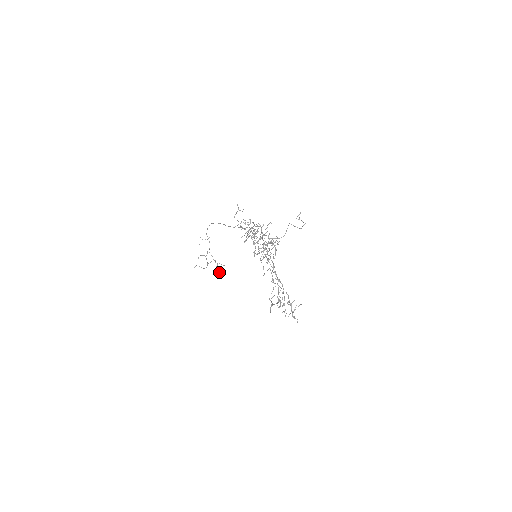
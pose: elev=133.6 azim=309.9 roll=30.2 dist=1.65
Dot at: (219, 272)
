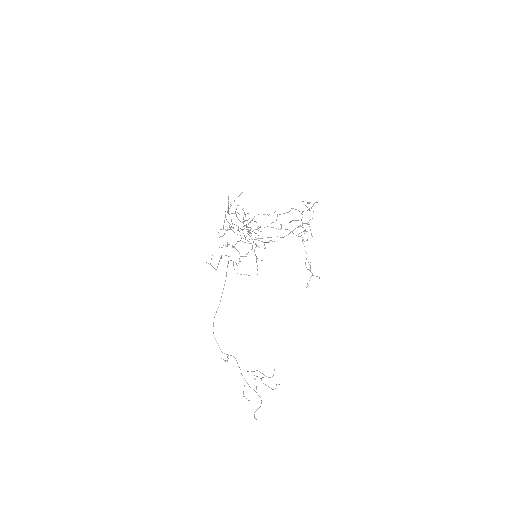
Dot at: occluded
